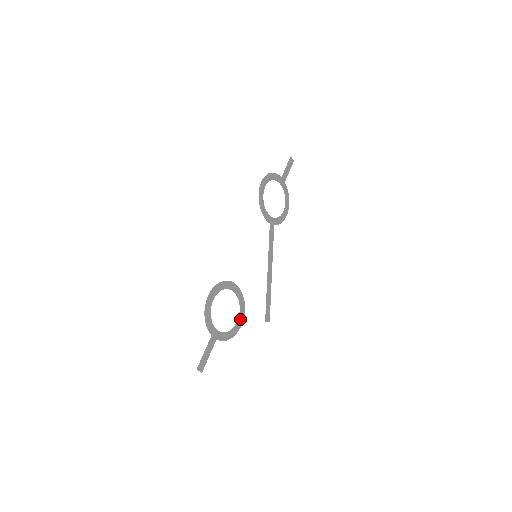
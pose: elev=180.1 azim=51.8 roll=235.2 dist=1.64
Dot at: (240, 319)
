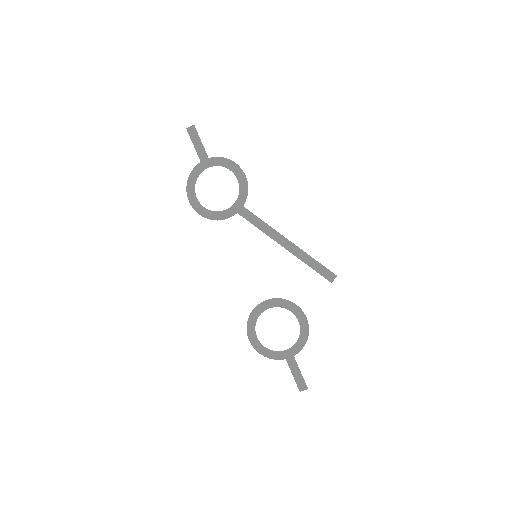
Dot at: (300, 316)
